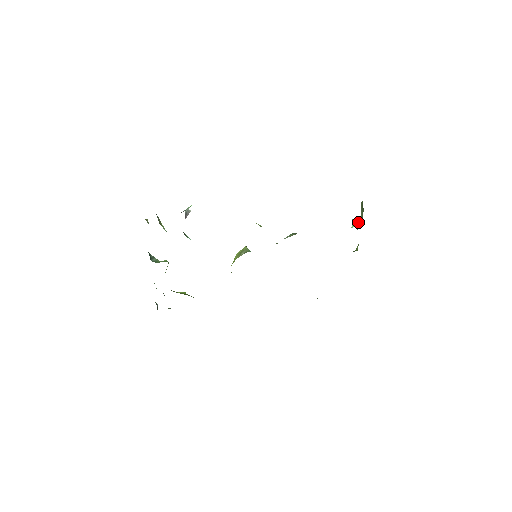
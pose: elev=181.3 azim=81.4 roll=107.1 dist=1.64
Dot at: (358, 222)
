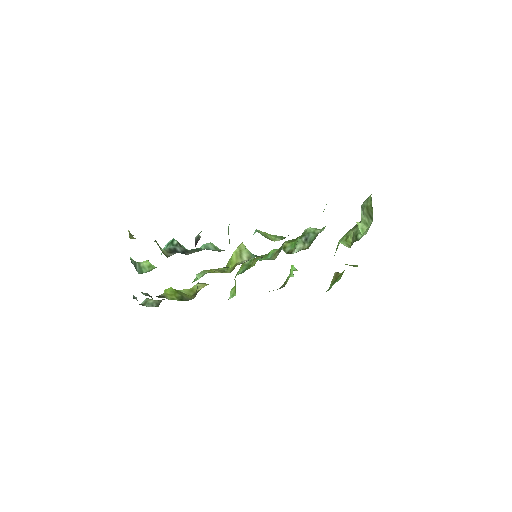
Dot at: (362, 227)
